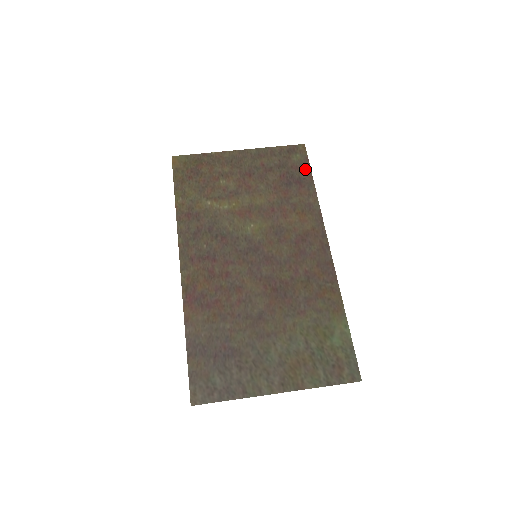
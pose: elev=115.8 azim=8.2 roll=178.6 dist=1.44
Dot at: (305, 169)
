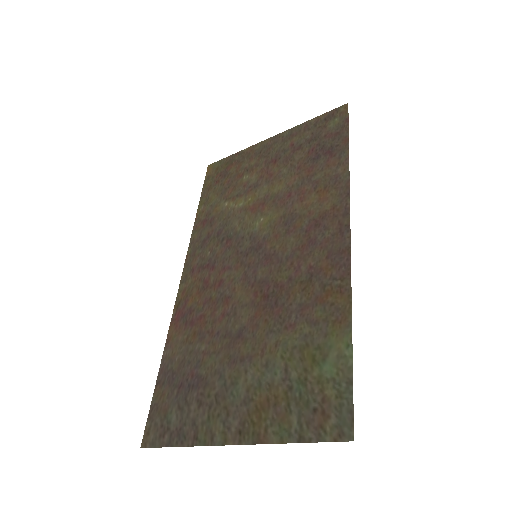
Dot at: (341, 133)
